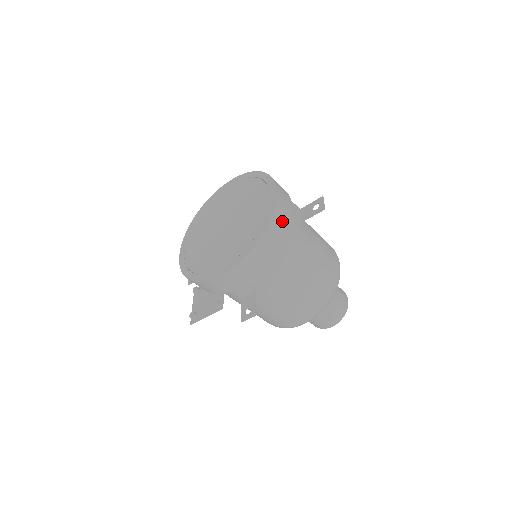
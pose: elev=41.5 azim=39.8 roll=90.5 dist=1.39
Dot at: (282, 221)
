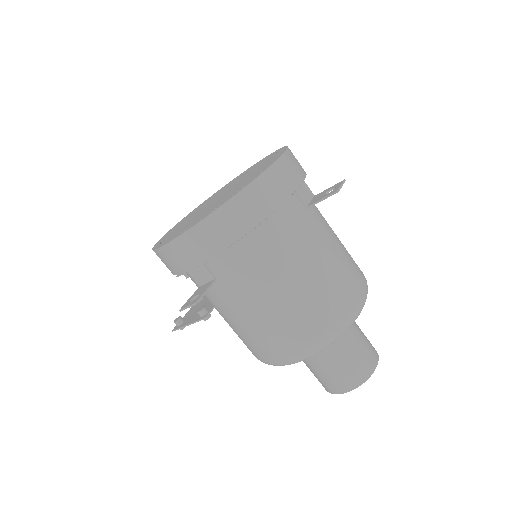
Dot at: (272, 191)
